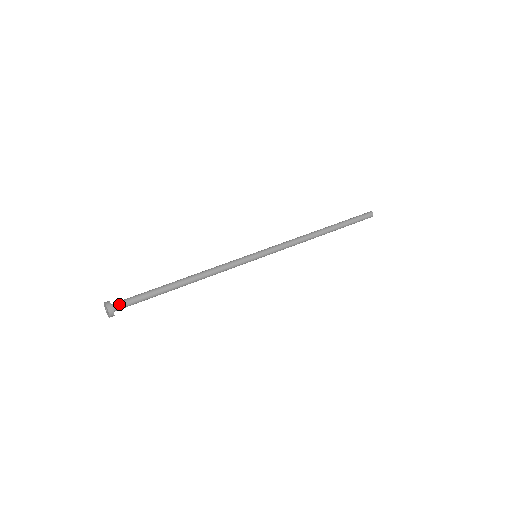
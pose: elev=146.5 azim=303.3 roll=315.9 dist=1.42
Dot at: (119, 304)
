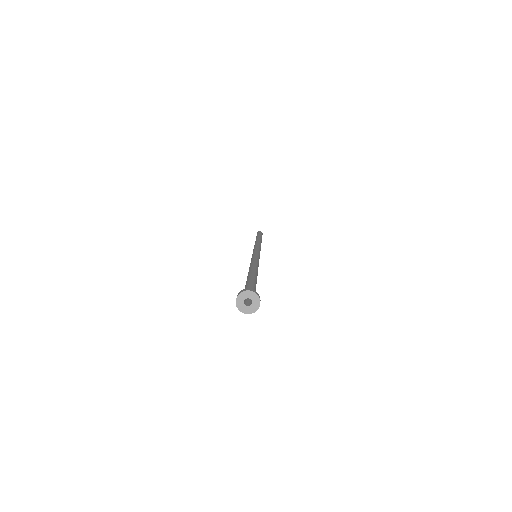
Dot at: occluded
